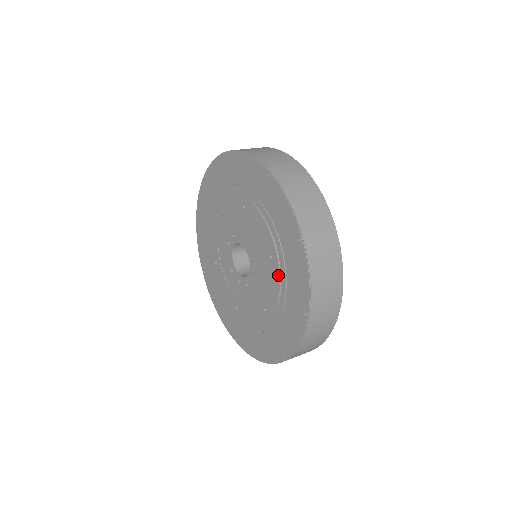
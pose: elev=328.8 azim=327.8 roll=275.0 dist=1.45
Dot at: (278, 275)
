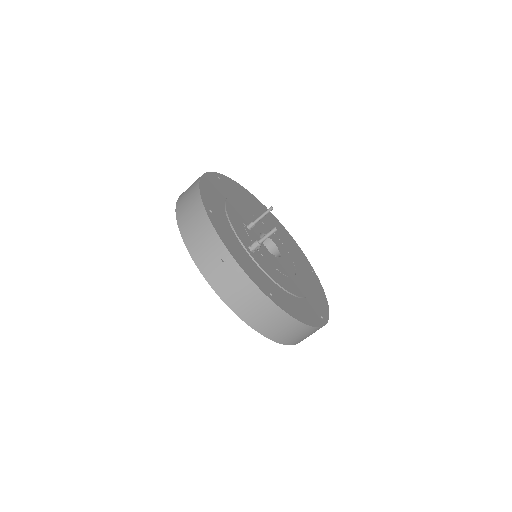
Dot at: occluded
